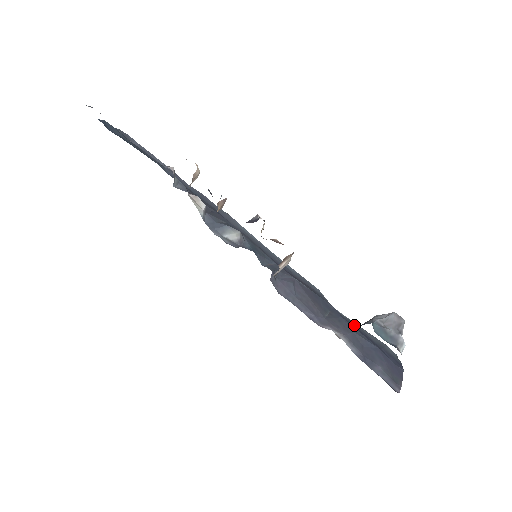
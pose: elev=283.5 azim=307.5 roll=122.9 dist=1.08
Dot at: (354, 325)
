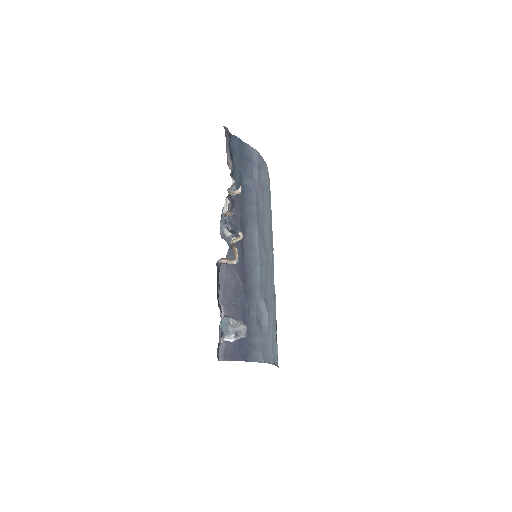
Dot at: (249, 324)
